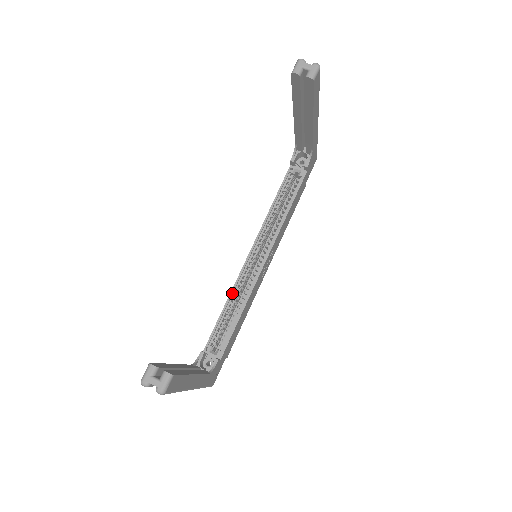
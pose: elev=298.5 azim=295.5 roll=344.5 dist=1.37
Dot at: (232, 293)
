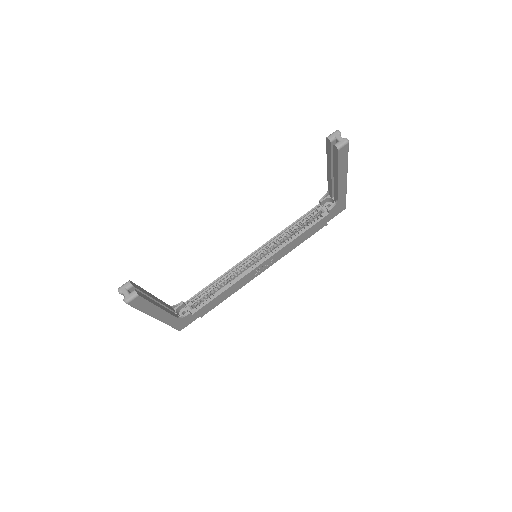
Dot at: (226, 273)
